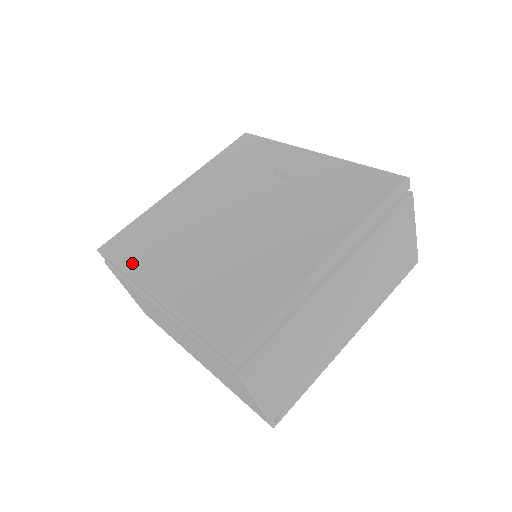
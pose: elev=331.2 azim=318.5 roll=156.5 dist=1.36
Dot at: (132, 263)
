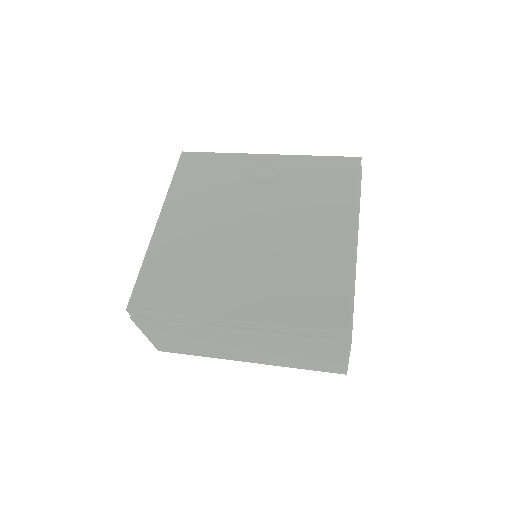
Dot at: (184, 305)
